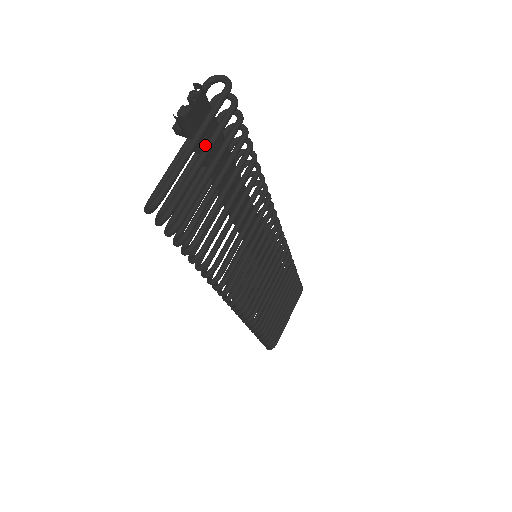
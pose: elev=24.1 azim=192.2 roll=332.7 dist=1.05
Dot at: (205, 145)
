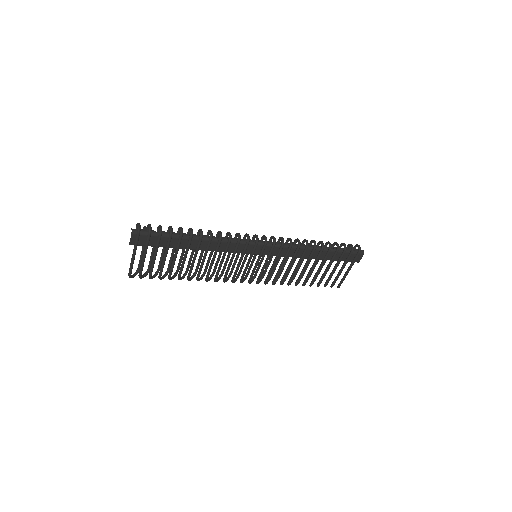
Dot at: (152, 245)
